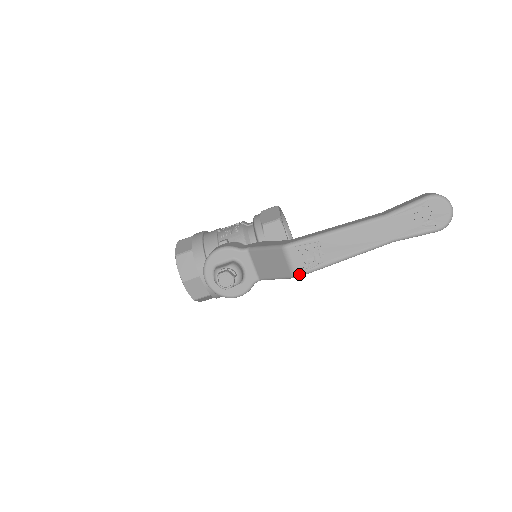
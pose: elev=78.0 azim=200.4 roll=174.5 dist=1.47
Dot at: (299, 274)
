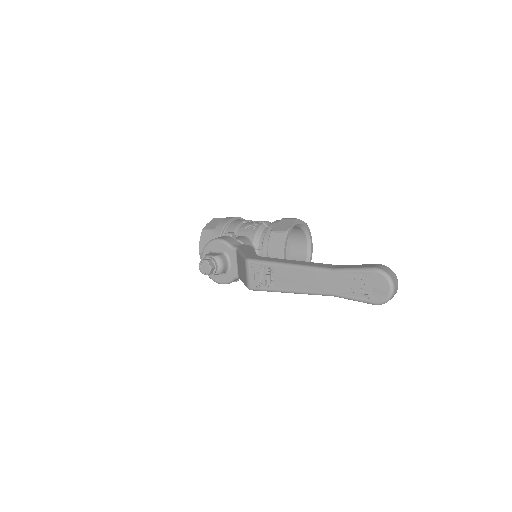
Dot at: (251, 288)
